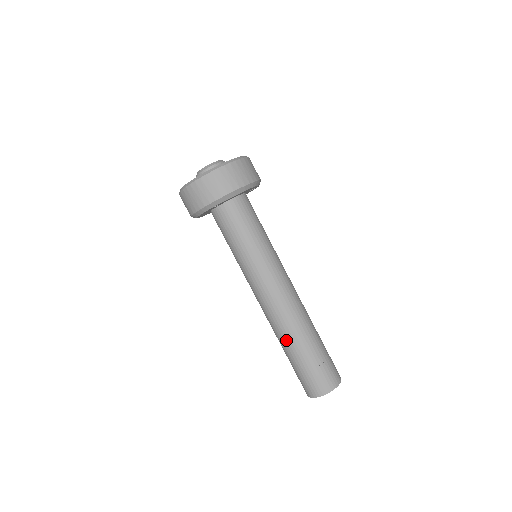
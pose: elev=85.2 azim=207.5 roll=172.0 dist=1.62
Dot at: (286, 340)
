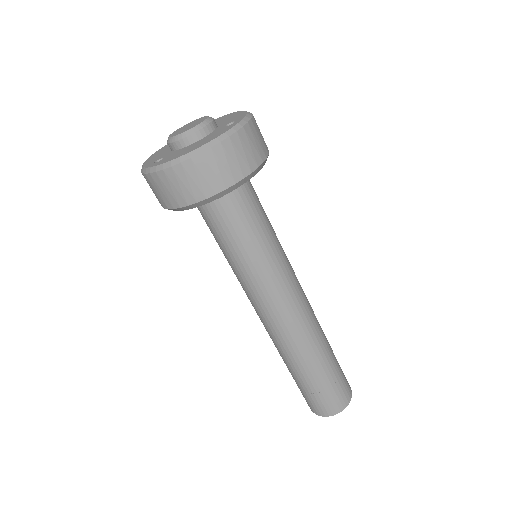
Dot at: (282, 357)
